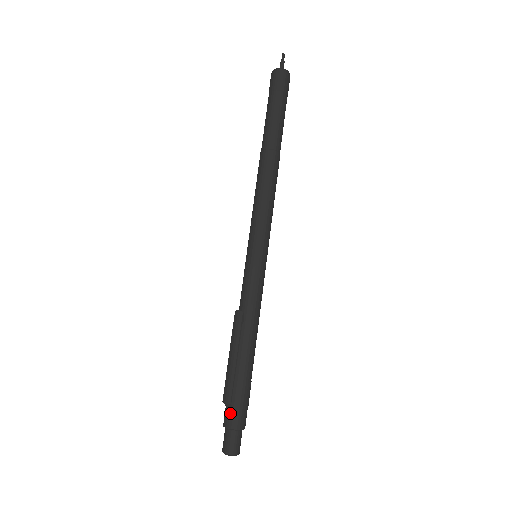
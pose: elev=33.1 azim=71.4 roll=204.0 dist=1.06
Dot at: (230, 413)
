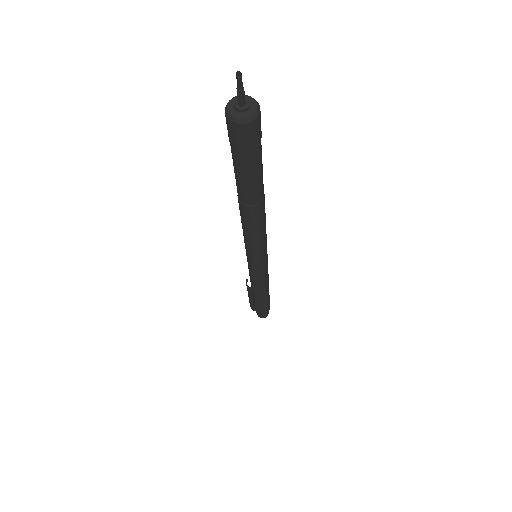
Dot at: (256, 310)
